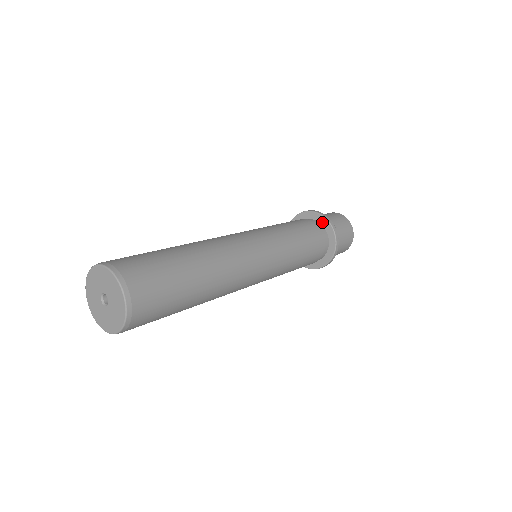
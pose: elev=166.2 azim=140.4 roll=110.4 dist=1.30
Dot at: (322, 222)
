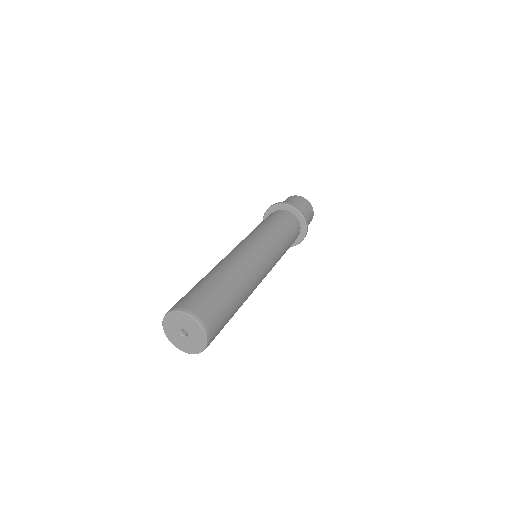
Dot at: (302, 228)
